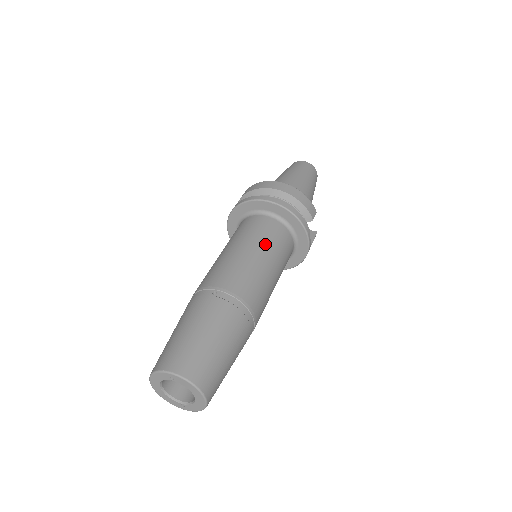
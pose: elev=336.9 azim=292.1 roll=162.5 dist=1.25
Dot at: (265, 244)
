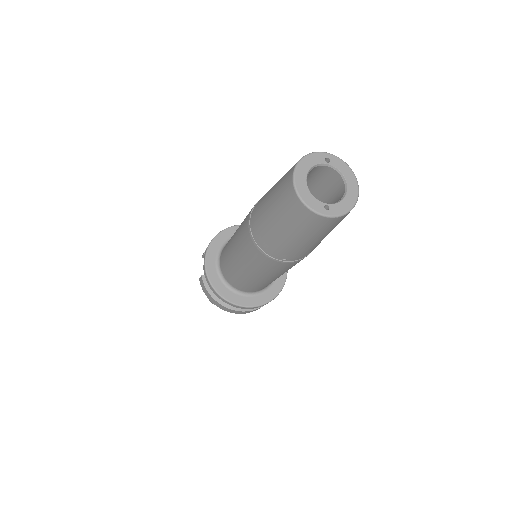
Dot at: occluded
